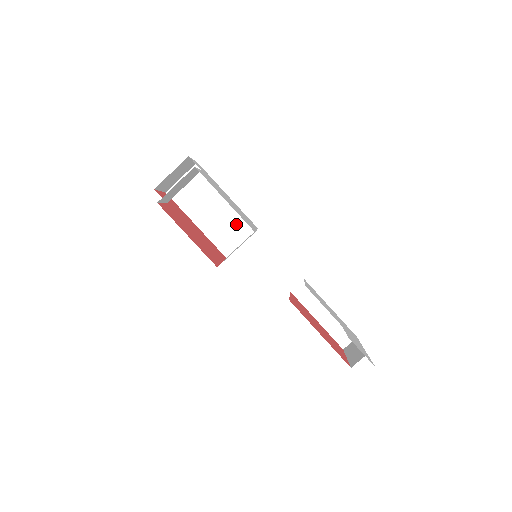
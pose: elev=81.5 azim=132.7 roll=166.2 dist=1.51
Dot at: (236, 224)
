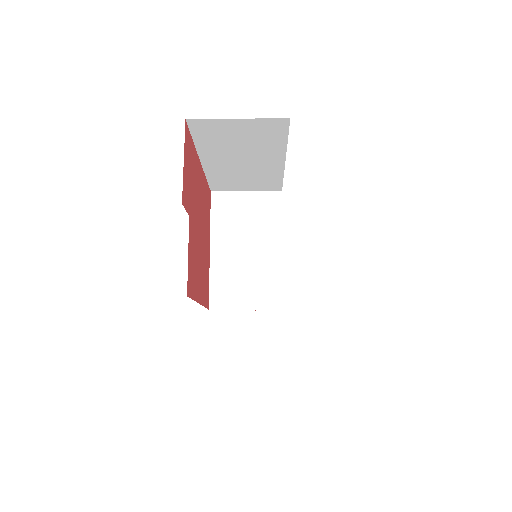
Dot at: (260, 180)
